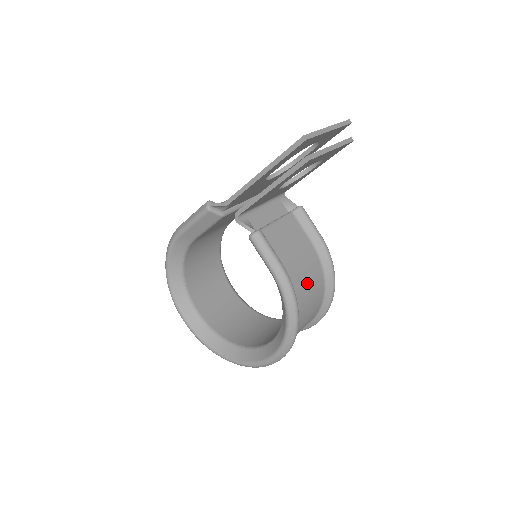
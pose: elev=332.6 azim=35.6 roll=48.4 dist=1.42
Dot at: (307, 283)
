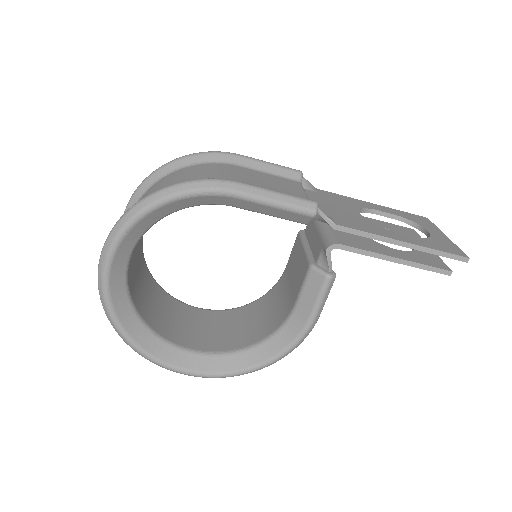
Dot at: occluded
